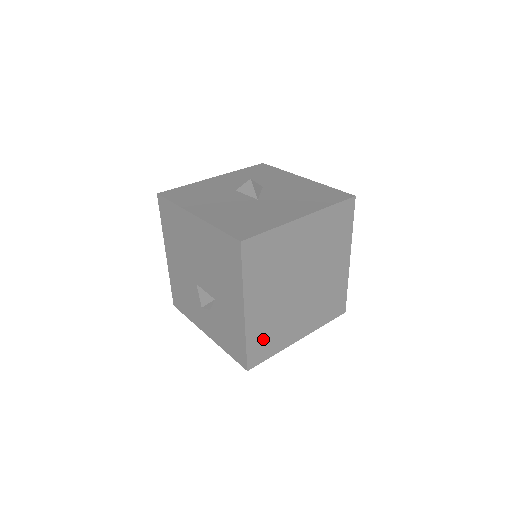
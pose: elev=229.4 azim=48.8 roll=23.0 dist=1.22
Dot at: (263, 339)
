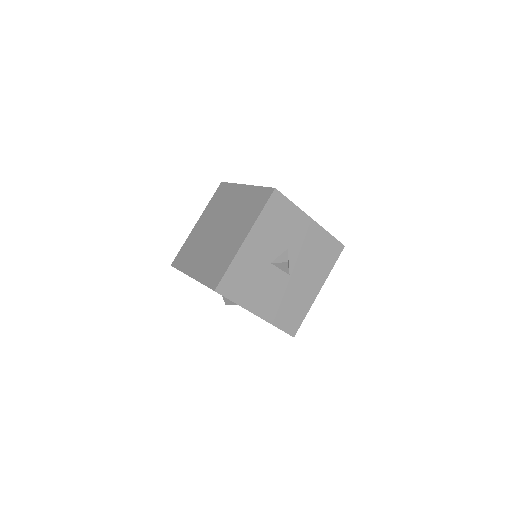
Dot at: occluded
